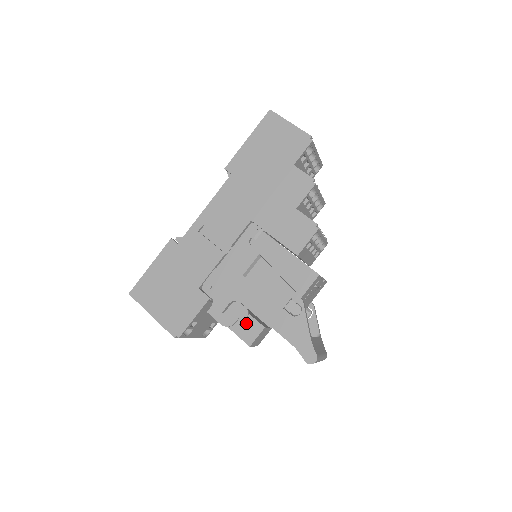
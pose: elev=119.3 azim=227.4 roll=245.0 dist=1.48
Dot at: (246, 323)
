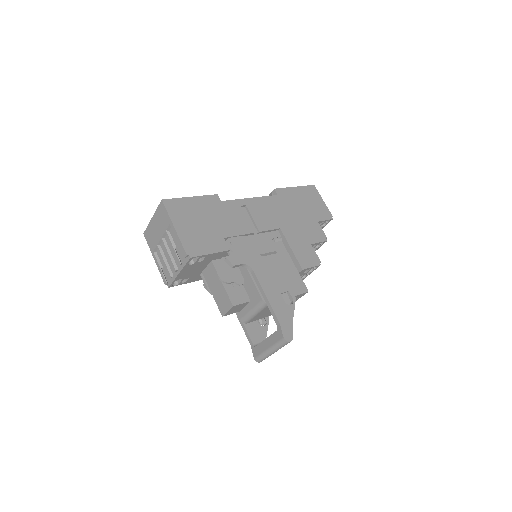
Dot at: (238, 289)
